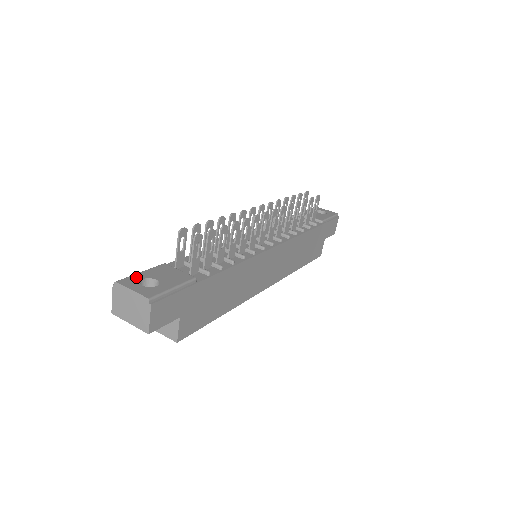
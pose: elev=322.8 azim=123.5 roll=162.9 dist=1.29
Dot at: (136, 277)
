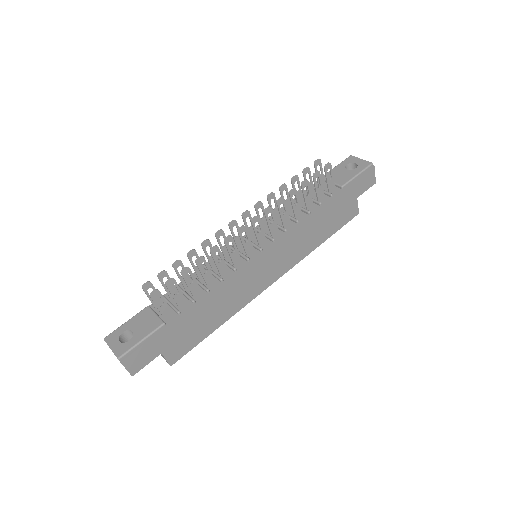
Dot at: (119, 330)
